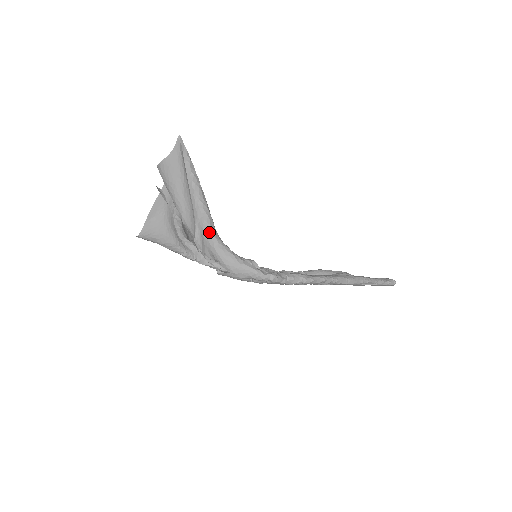
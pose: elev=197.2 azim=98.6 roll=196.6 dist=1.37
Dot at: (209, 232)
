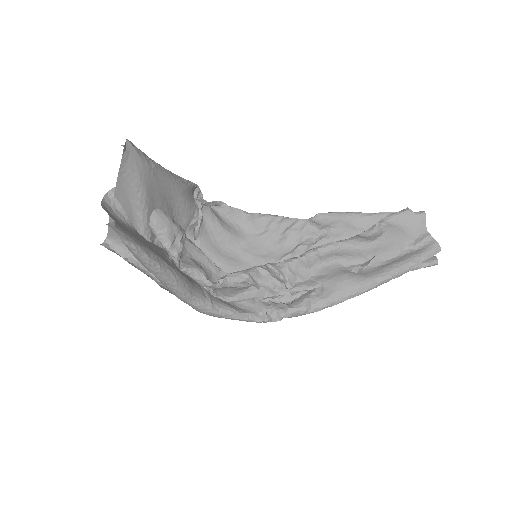
Dot at: (185, 302)
